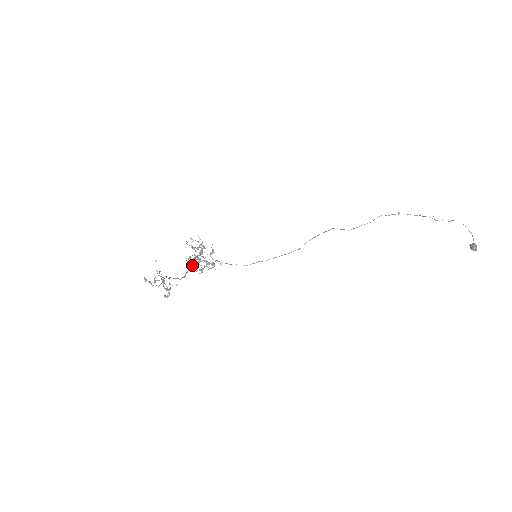
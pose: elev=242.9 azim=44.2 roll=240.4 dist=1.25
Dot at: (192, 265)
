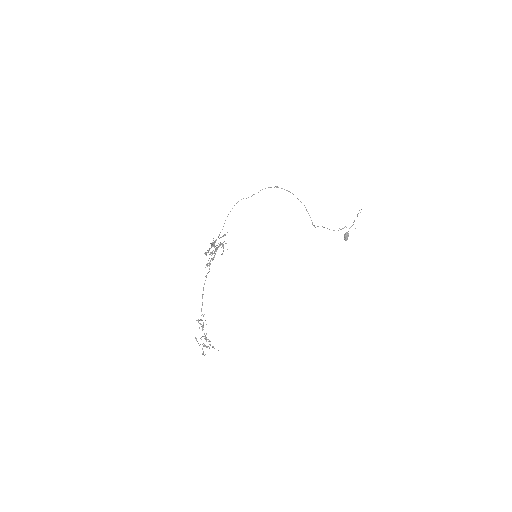
Dot at: occluded
